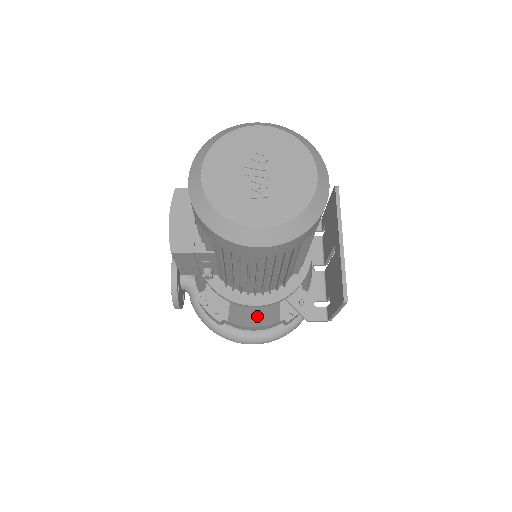
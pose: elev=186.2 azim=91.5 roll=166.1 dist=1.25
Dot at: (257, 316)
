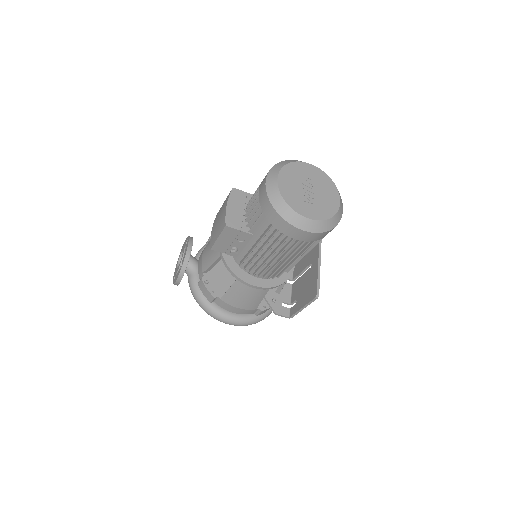
Dot at: (248, 297)
